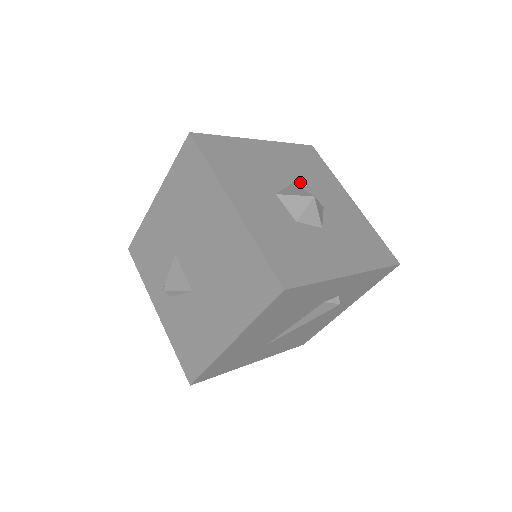
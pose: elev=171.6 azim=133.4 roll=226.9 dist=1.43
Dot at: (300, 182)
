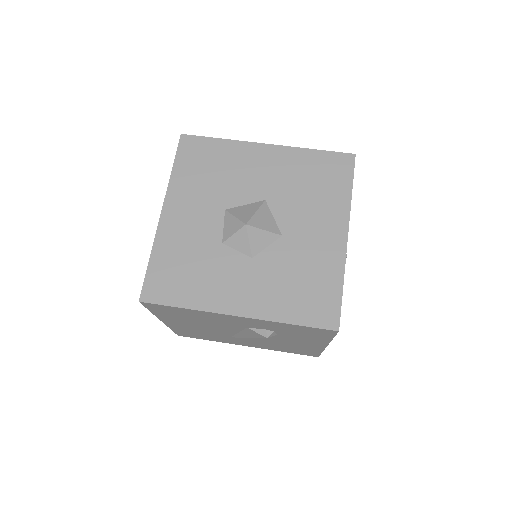
Dot at: (277, 200)
